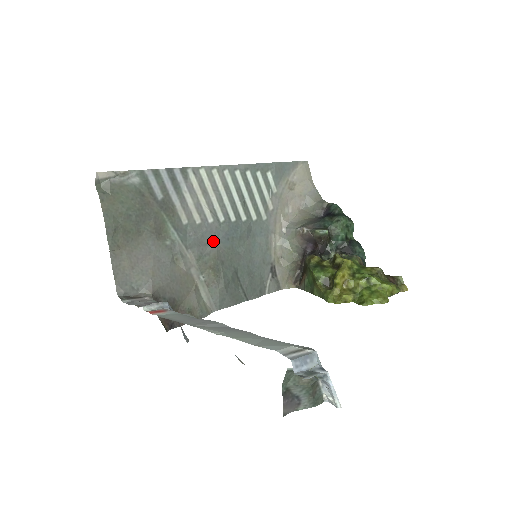
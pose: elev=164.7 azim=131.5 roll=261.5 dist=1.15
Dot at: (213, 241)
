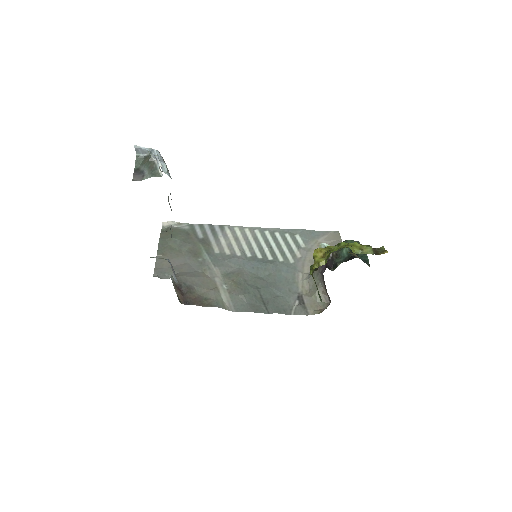
Dot at: (239, 266)
